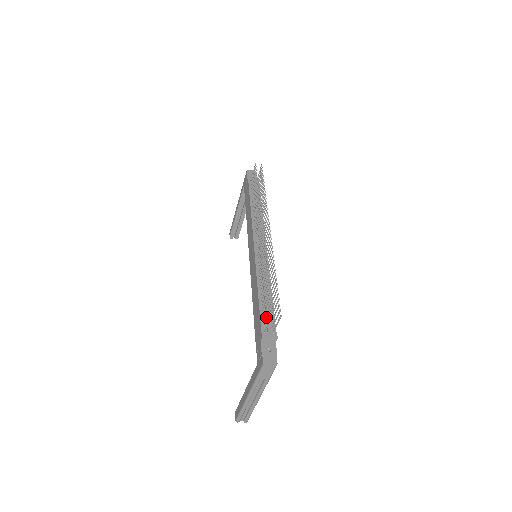
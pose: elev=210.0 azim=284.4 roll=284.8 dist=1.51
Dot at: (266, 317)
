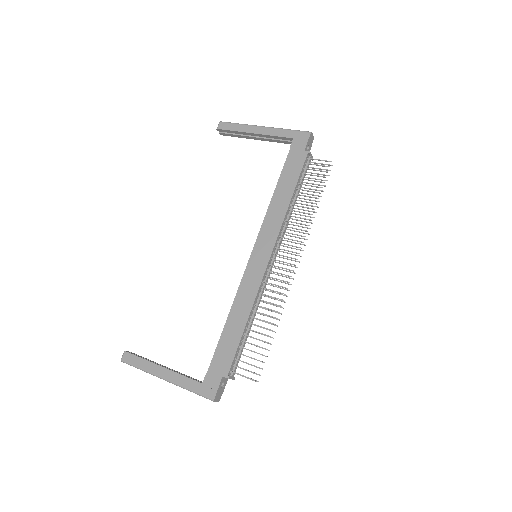
Dot at: (239, 356)
